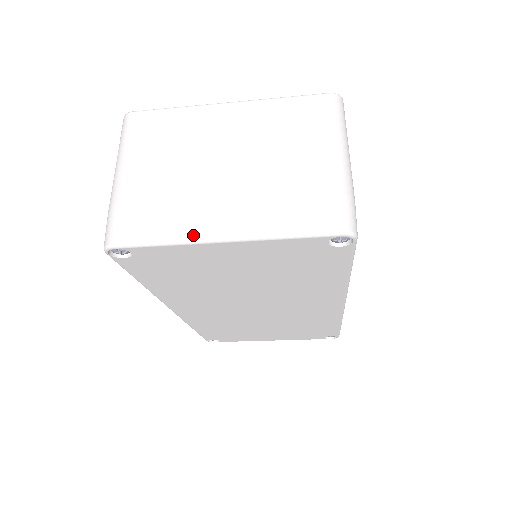
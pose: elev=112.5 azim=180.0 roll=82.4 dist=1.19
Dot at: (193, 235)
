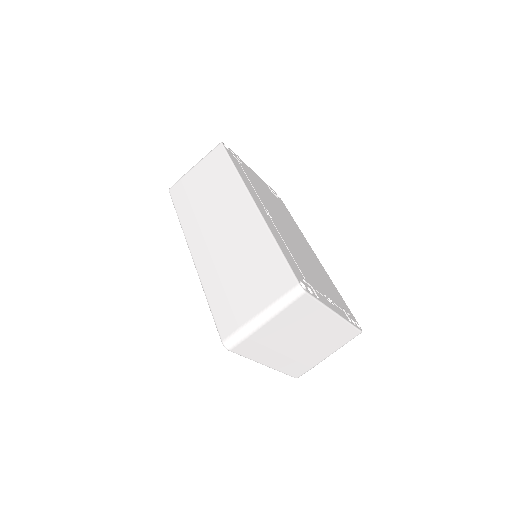
Dot at: (259, 361)
